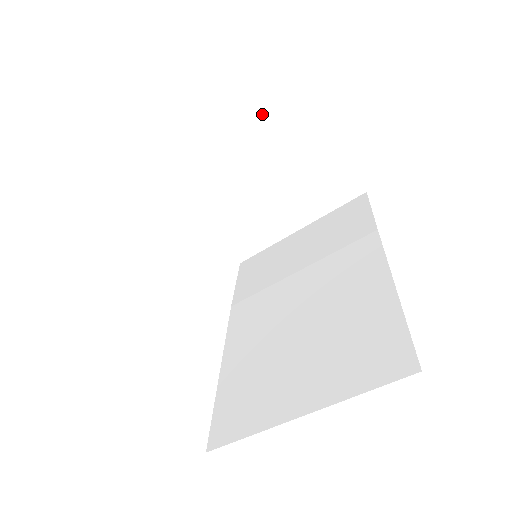
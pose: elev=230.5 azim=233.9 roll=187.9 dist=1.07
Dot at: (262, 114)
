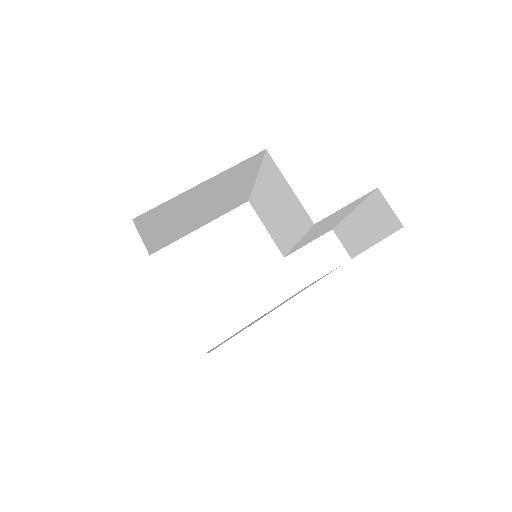
Dot at: (265, 163)
